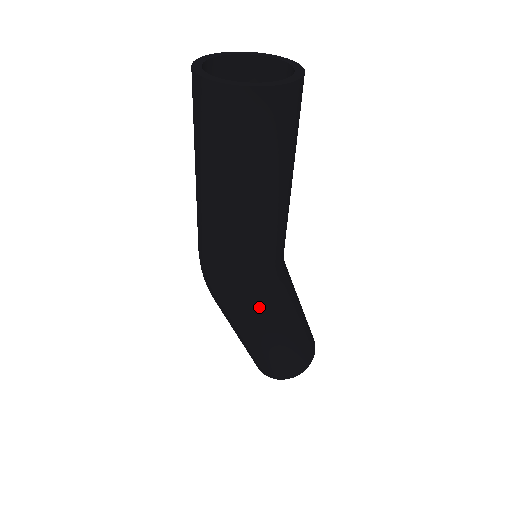
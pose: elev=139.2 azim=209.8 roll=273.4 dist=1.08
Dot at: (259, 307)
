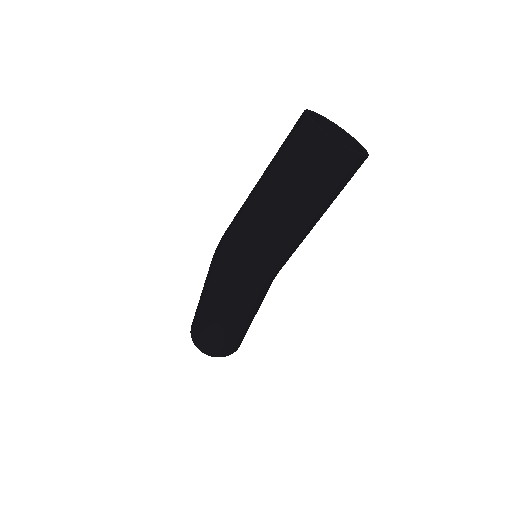
Dot at: (256, 296)
